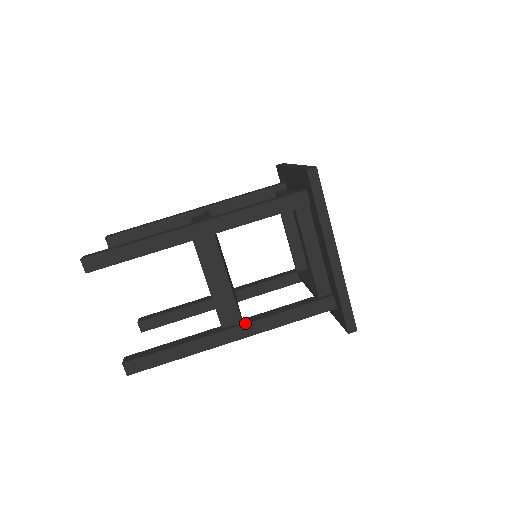
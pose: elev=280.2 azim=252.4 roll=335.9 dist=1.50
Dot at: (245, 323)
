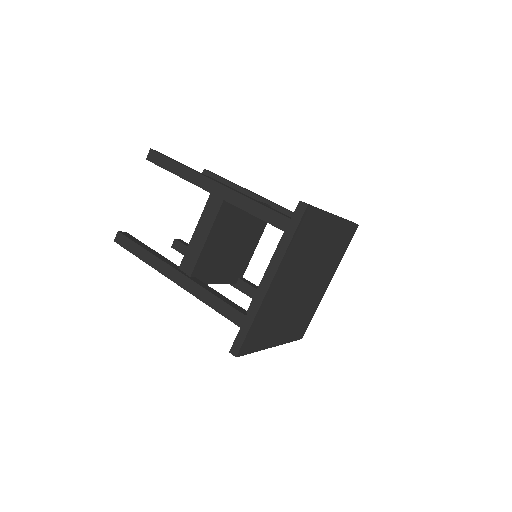
Dot at: (190, 278)
